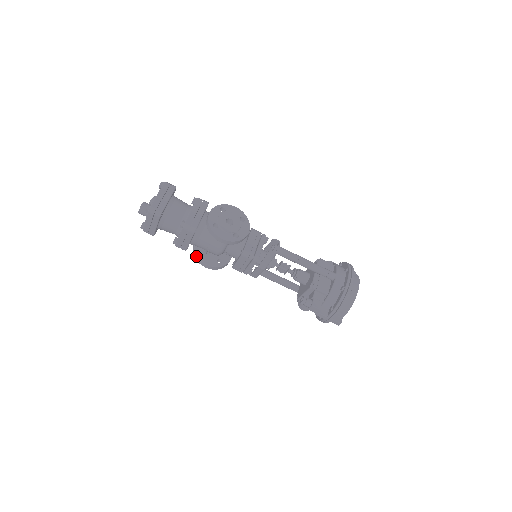
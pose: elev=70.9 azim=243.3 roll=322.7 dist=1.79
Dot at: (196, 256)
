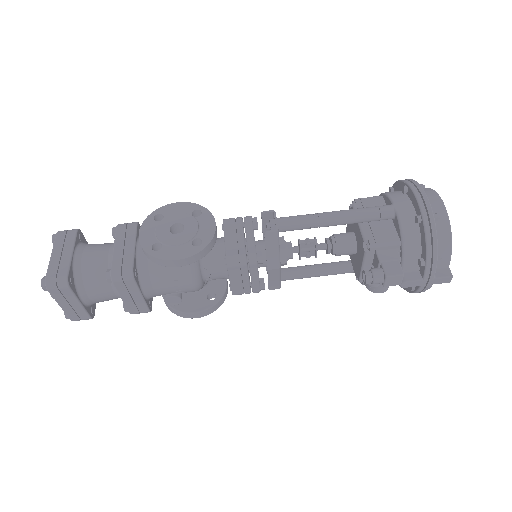
Dot at: (172, 310)
